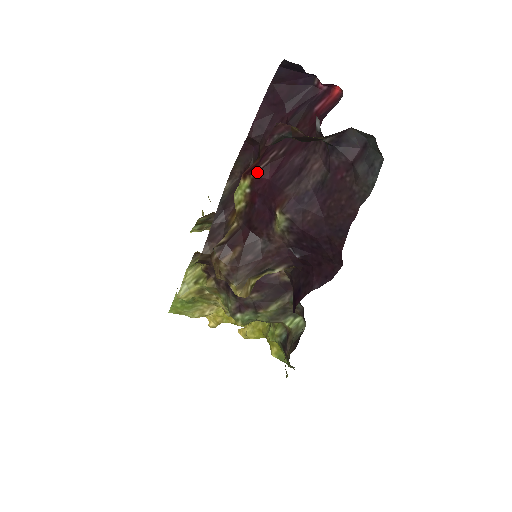
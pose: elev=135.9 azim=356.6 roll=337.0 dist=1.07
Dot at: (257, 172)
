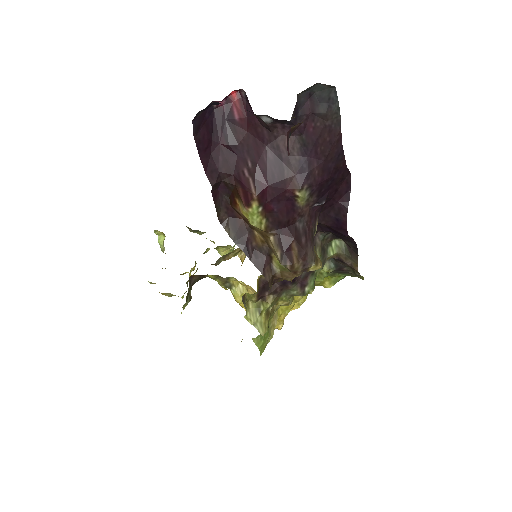
Dot at: (256, 192)
